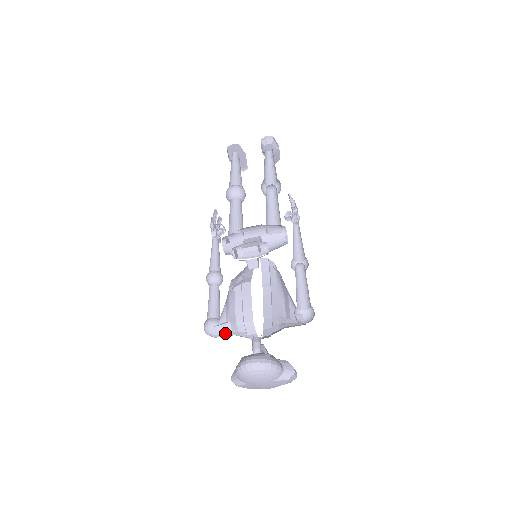
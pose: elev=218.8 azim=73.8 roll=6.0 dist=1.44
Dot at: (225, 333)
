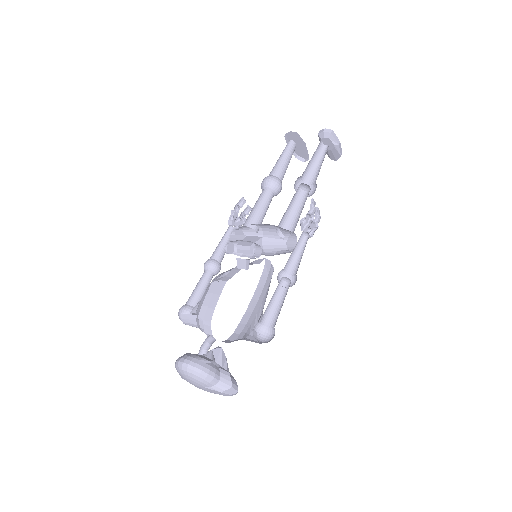
Dot at: (191, 324)
